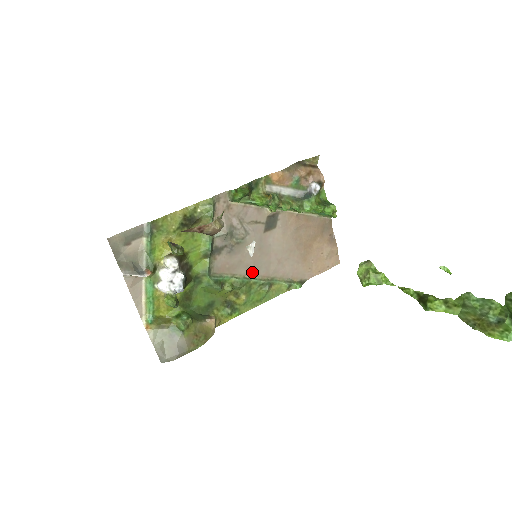
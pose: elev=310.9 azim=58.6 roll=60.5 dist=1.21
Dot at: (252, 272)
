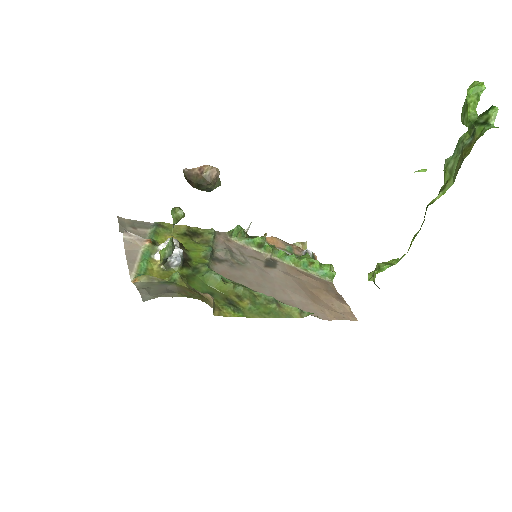
Dot at: (255, 289)
